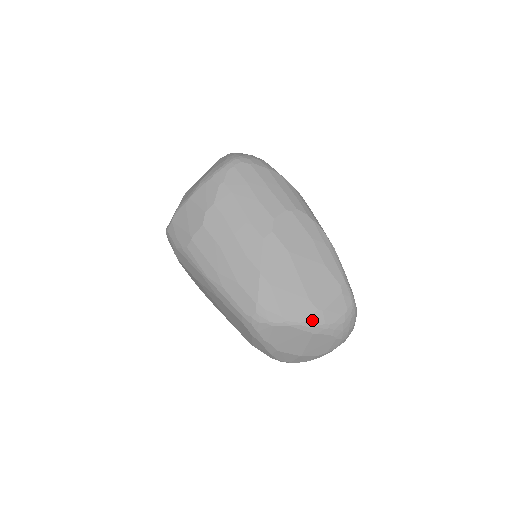
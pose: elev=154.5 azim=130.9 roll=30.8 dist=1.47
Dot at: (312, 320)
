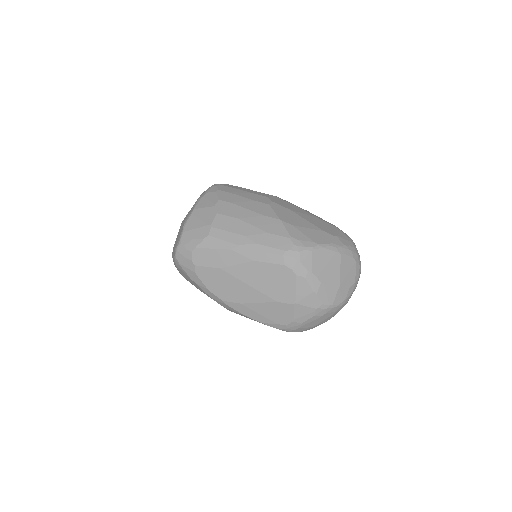
Dot at: (335, 242)
